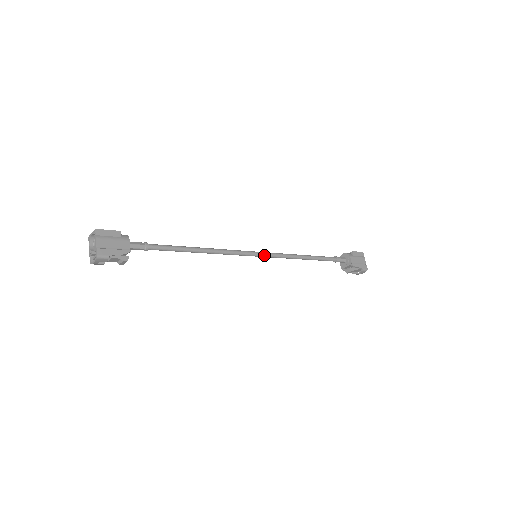
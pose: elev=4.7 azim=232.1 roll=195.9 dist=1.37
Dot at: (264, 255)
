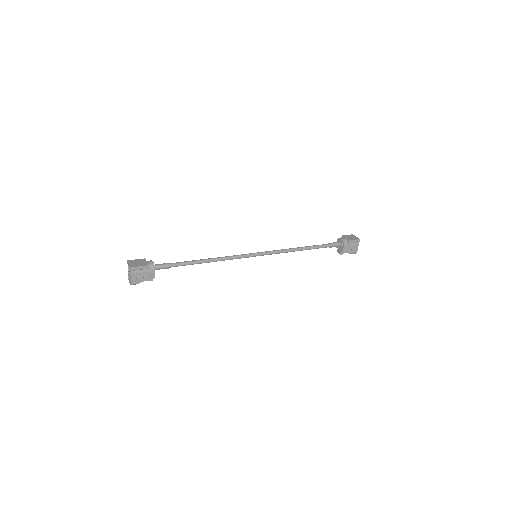
Dot at: (263, 255)
